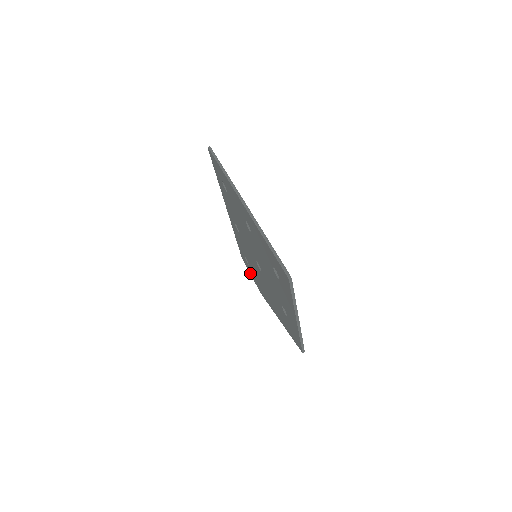
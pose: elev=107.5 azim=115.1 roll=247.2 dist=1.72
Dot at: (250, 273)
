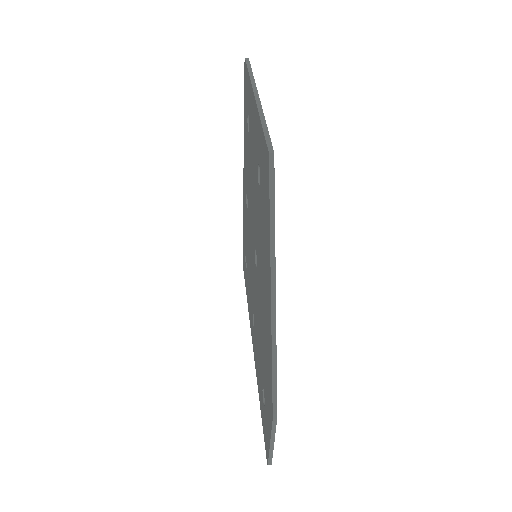
Dot at: (268, 438)
